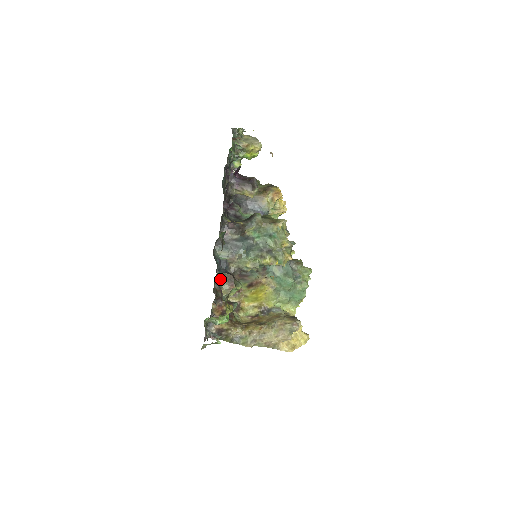
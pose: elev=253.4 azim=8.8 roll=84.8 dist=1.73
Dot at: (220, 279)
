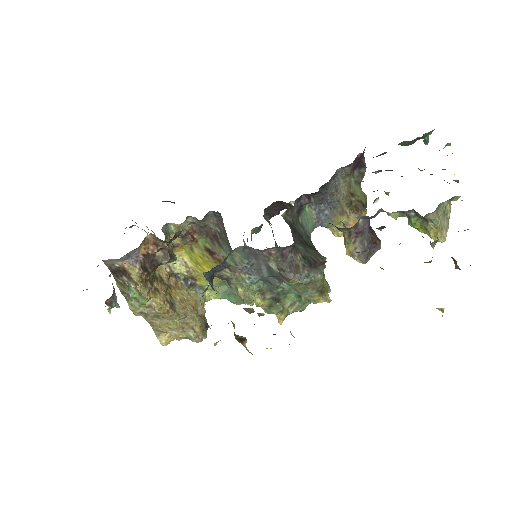
Dot at: (193, 222)
